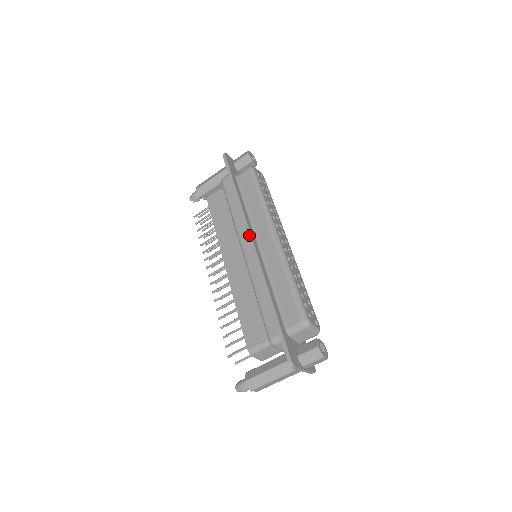
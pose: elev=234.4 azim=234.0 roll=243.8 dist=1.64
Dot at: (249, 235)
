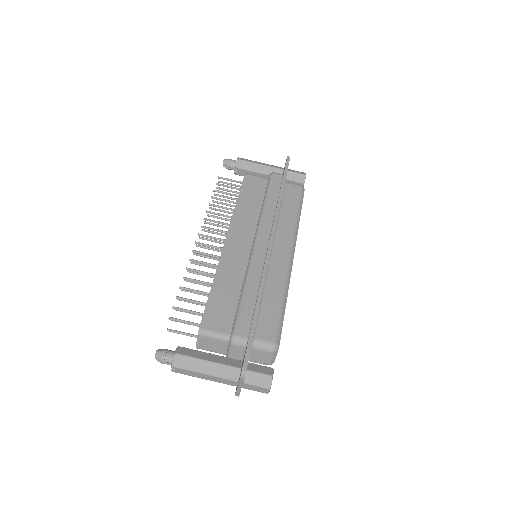
Dot at: (272, 235)
